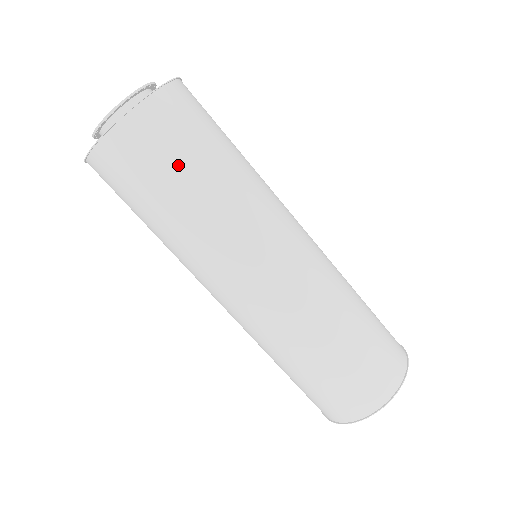
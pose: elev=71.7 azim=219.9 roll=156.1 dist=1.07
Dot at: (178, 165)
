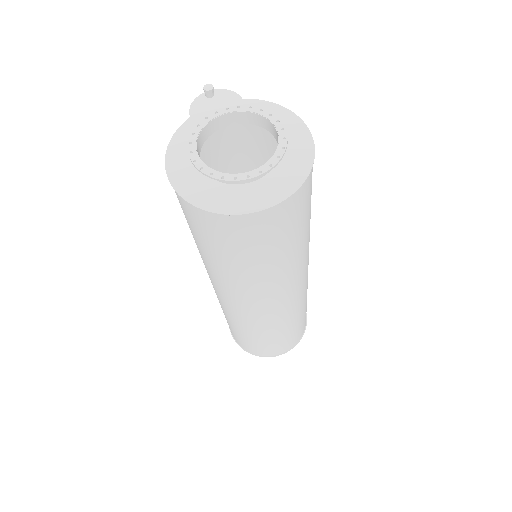
Dot at: (305, 219)
